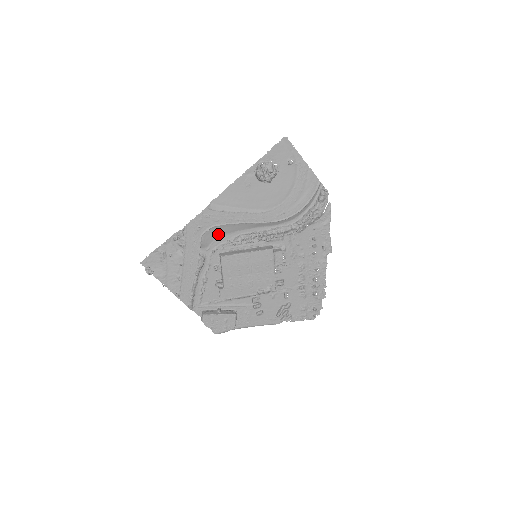
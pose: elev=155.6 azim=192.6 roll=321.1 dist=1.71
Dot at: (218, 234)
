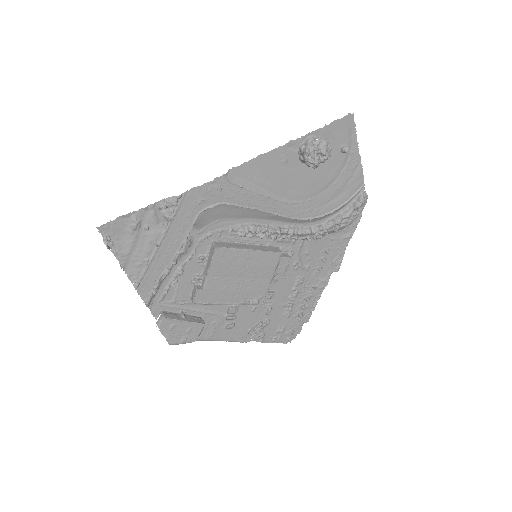
Dot at: (221, 215)
